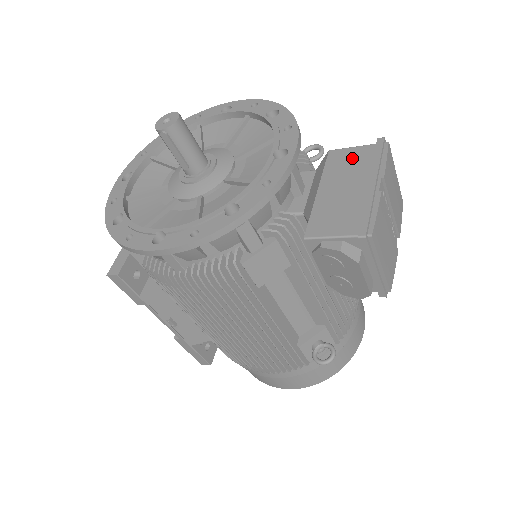
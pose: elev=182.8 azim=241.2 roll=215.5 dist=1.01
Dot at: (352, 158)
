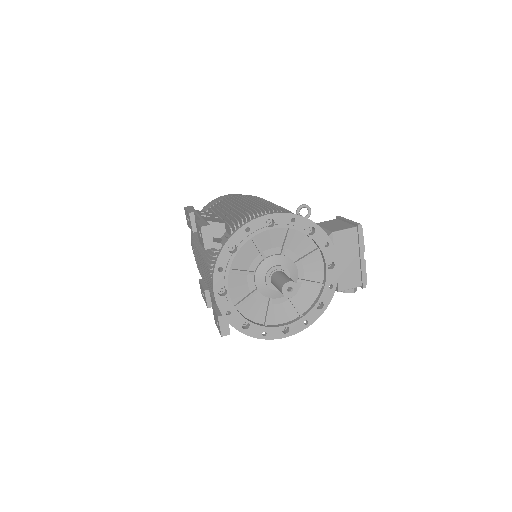
Dot at: (347, 239)
